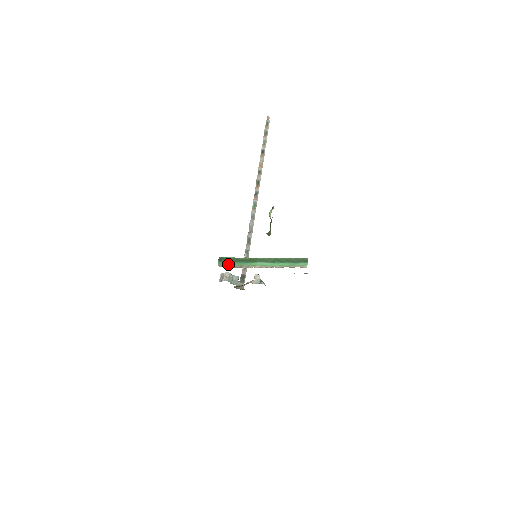
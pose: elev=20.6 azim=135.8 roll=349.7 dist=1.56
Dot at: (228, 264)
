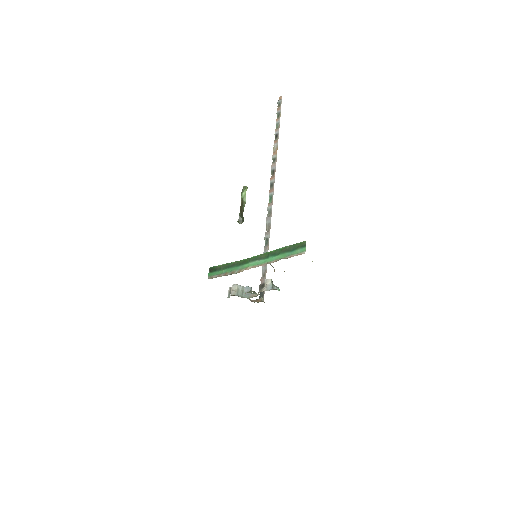
Dot at: (219, 273)
